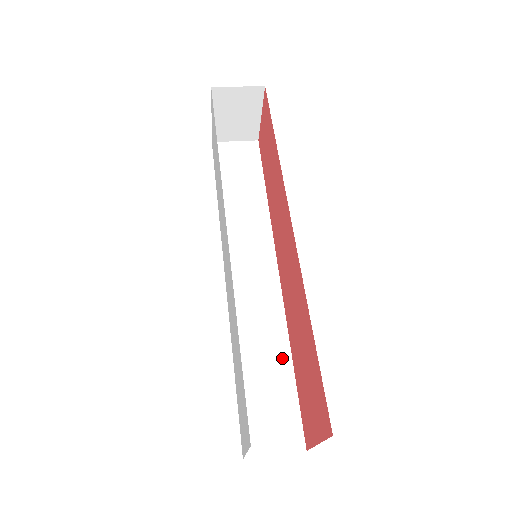
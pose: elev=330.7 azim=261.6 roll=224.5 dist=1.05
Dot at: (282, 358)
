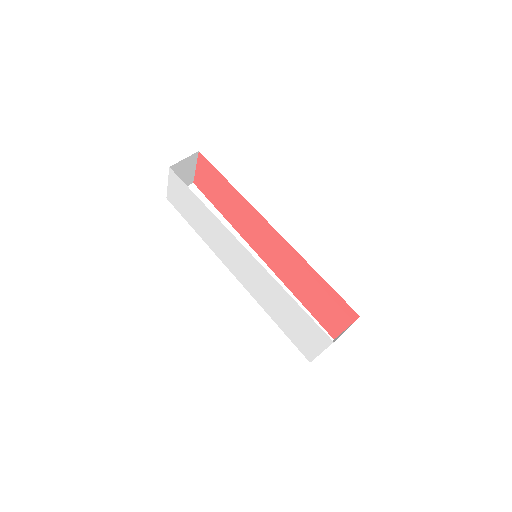
Dot at: occluded
